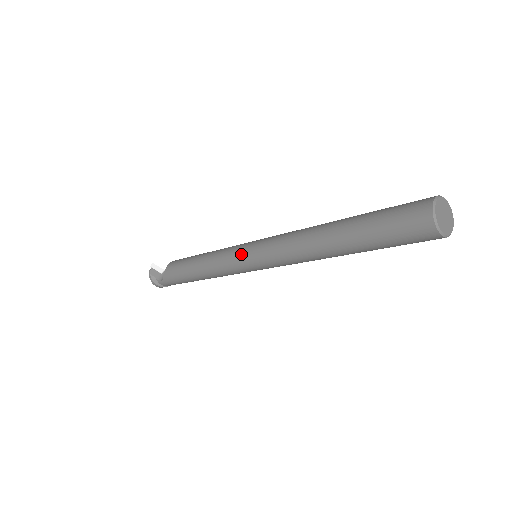
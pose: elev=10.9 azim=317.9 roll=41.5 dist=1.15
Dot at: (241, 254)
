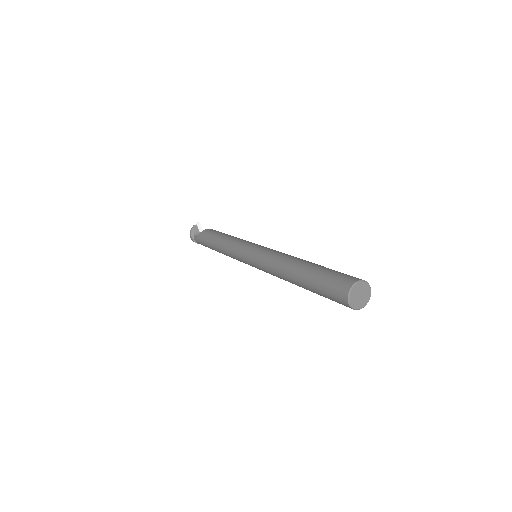
Dot at: (247, 248)
